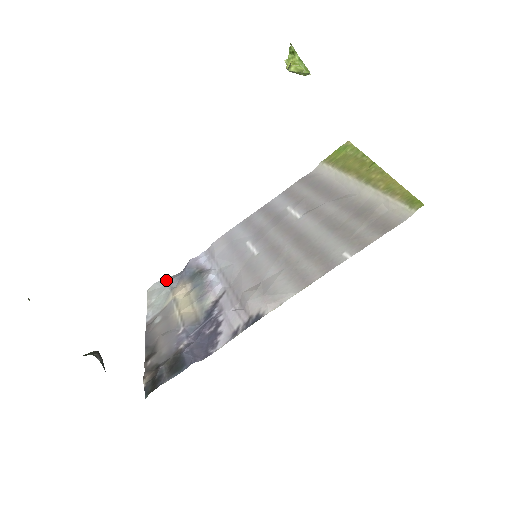
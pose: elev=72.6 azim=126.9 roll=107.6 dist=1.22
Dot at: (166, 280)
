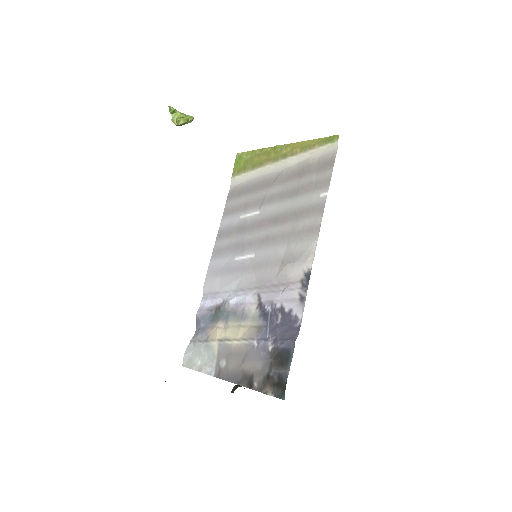
Dot at: (191, 344)
